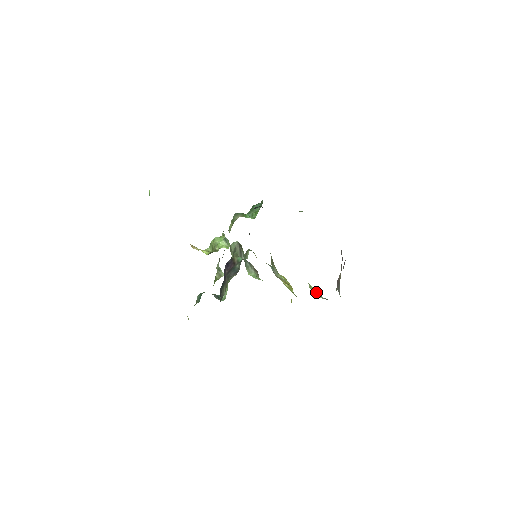
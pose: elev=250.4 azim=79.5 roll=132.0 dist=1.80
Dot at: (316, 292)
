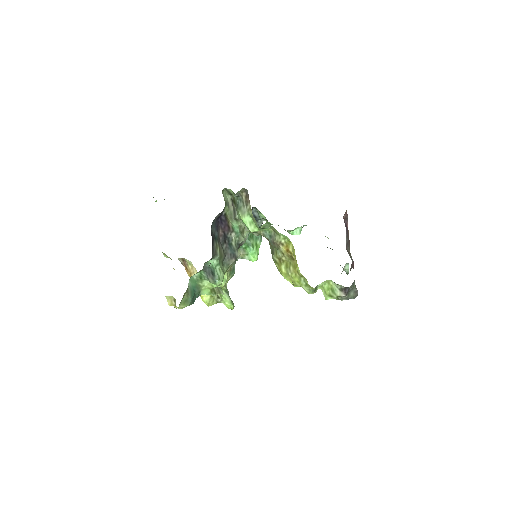
Dot at: (331, 291)
